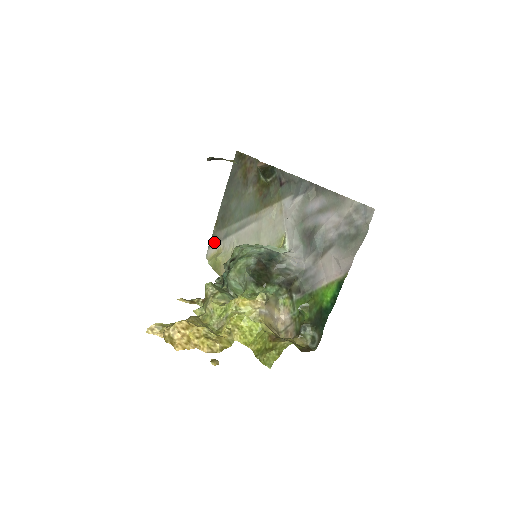
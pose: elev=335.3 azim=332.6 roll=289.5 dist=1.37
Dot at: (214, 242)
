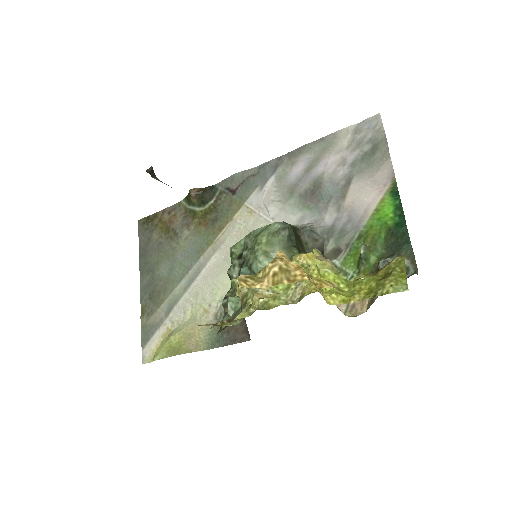
Dot at: (150, 333)
